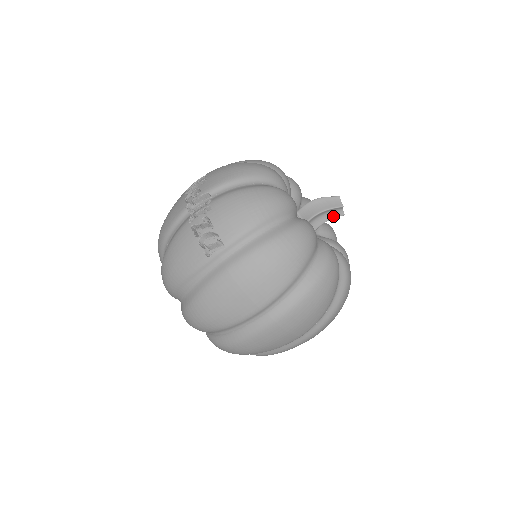
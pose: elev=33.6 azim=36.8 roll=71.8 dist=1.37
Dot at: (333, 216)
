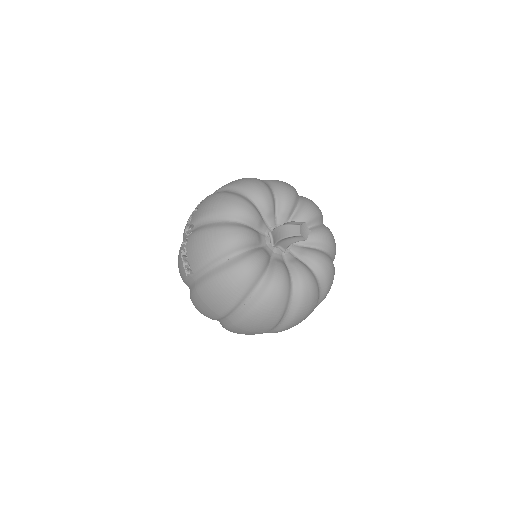
Dot at: (297, 240)
